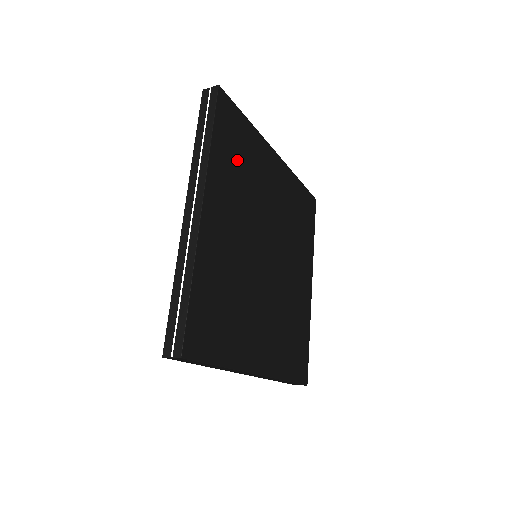
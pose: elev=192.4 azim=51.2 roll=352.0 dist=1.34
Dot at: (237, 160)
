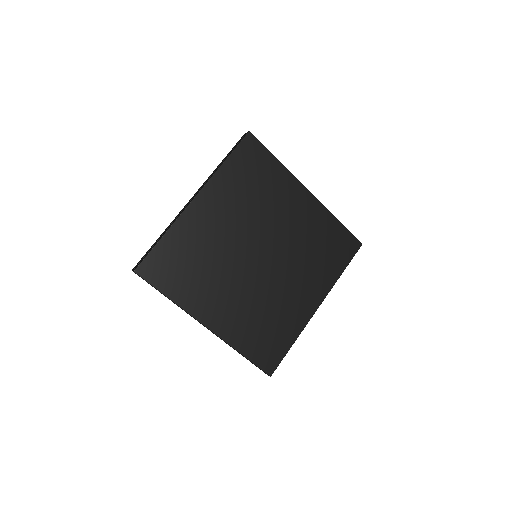
Dot at: (249, 182)
